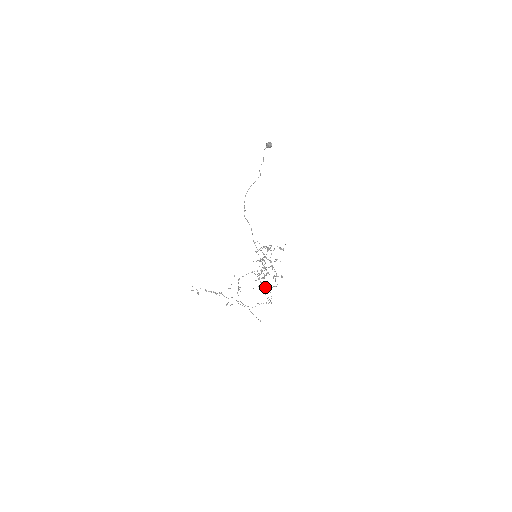
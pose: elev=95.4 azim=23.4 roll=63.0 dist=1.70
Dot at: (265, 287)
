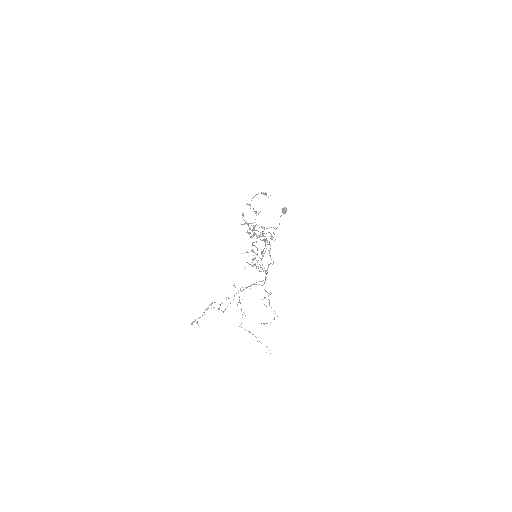
Dot at: (255, 253)
